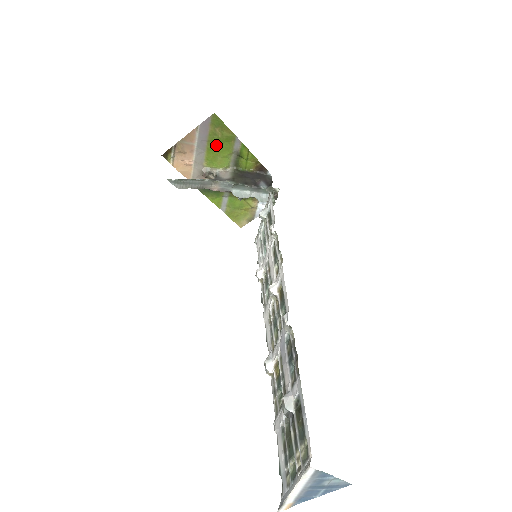
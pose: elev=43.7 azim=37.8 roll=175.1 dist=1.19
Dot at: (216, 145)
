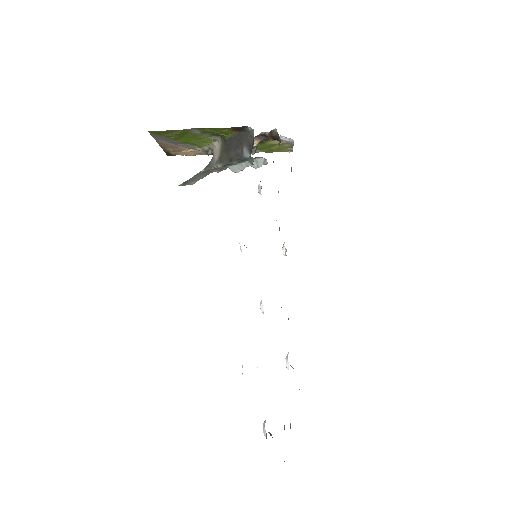
Dot at: (184, 138)
